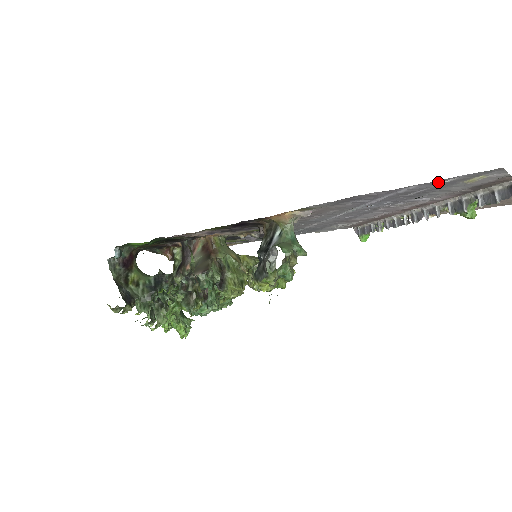
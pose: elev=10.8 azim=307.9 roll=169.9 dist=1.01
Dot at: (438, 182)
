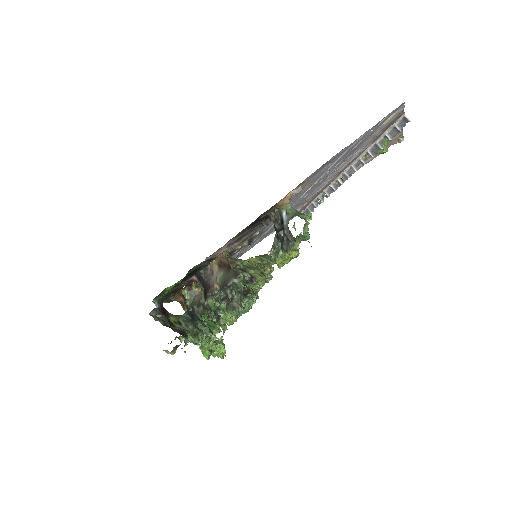
Dot at: (374, 127)
